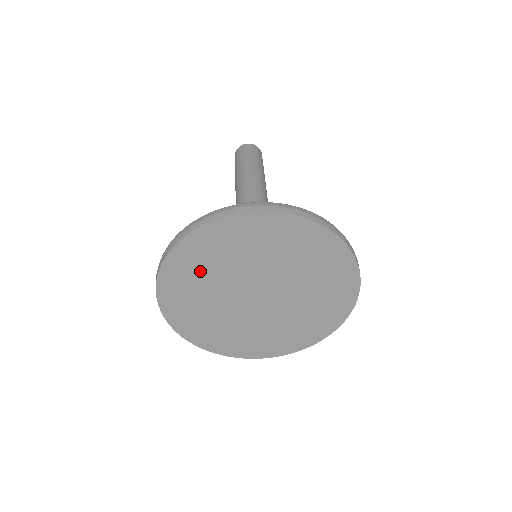
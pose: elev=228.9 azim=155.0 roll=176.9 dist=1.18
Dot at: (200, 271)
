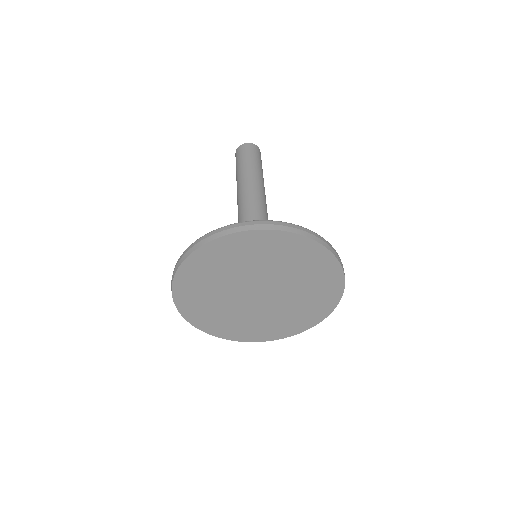
Dot at: (231, 260)
